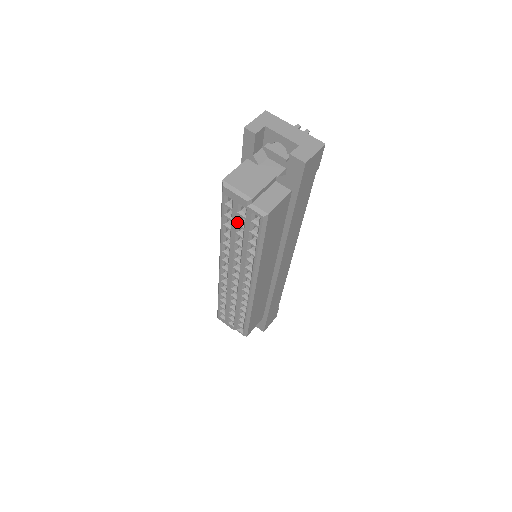
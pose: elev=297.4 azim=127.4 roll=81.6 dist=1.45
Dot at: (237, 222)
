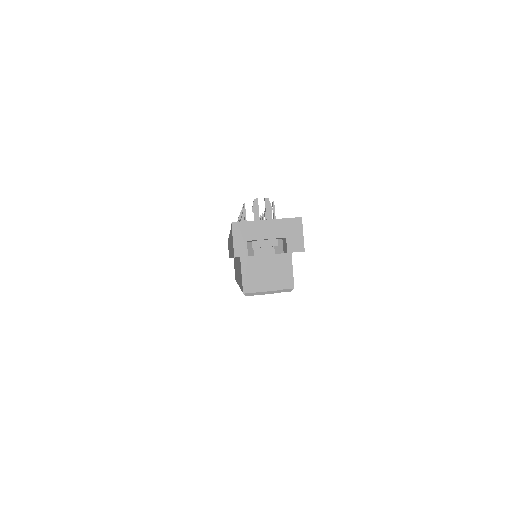
Dot at: occluded
